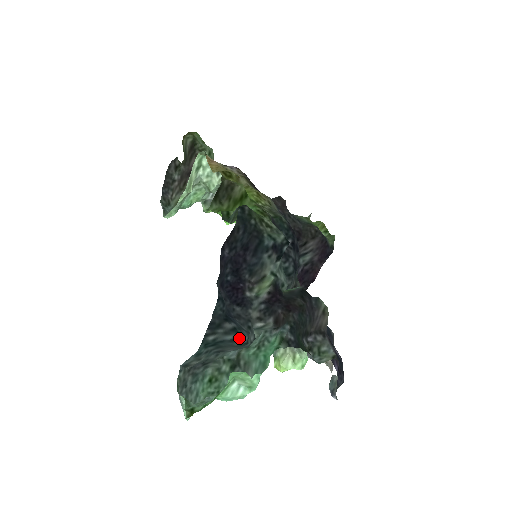
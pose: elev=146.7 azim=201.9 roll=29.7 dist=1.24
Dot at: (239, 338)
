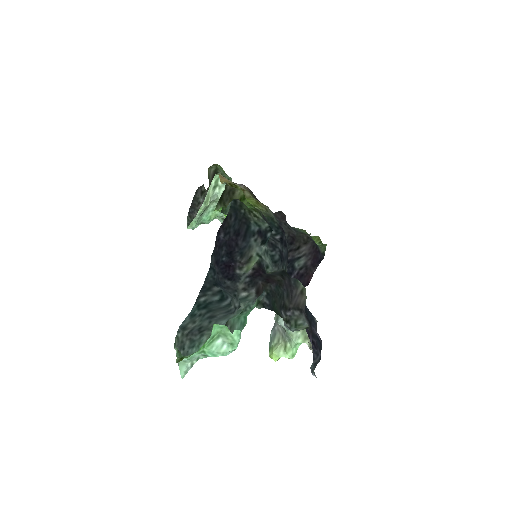
Dot at: (223, 298)
